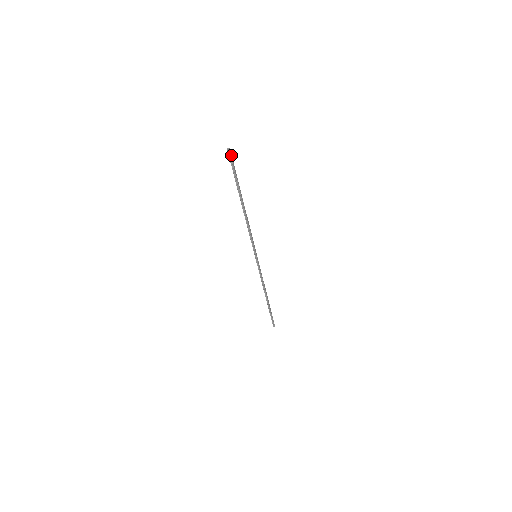
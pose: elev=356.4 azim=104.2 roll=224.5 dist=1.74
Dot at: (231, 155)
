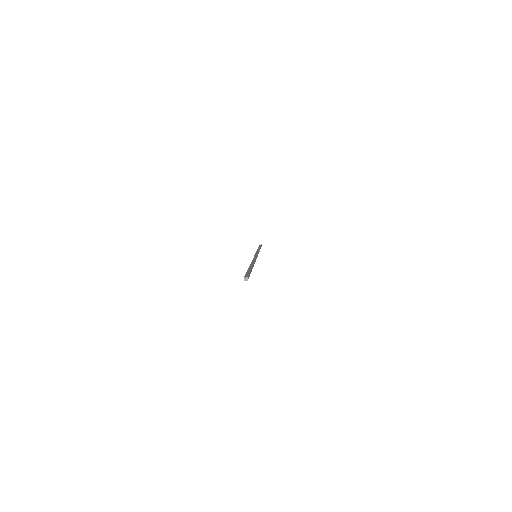
Dot at: (248, 276)
